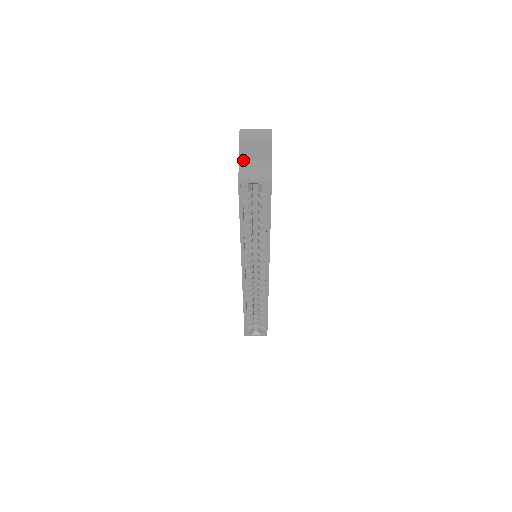
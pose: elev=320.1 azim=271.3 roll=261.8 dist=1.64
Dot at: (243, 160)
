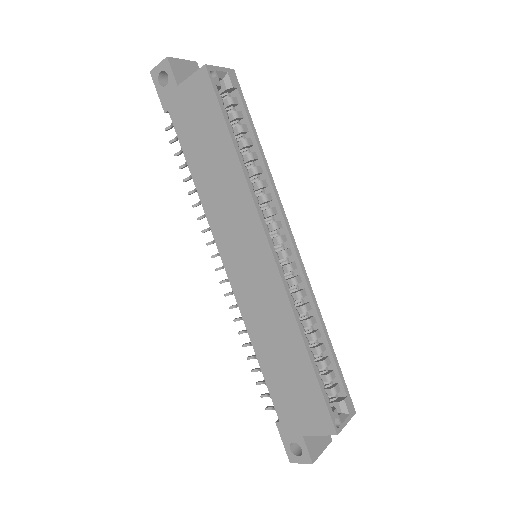
Dot at: (180, 85)
